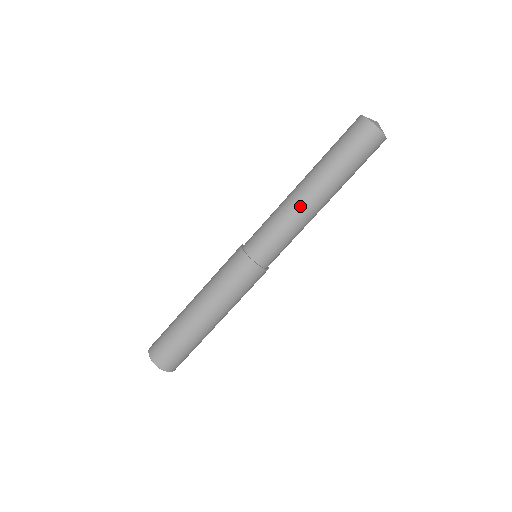
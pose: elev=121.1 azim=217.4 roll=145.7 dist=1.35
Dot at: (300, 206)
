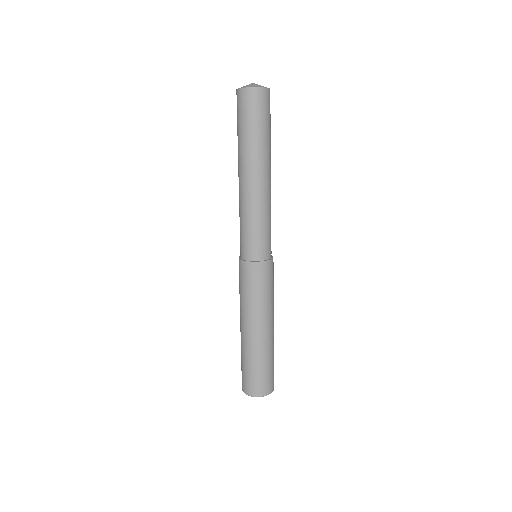
Dot at: (262, 193)
